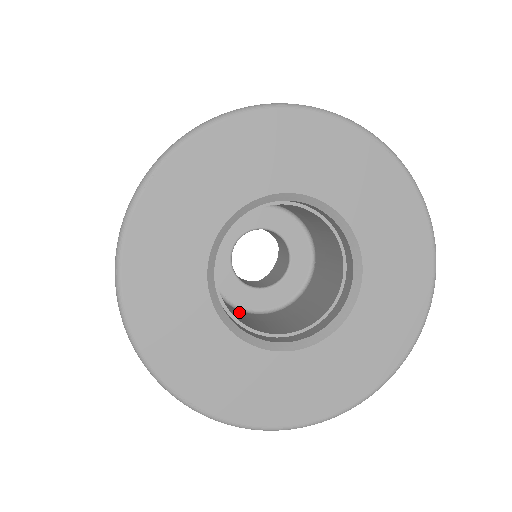
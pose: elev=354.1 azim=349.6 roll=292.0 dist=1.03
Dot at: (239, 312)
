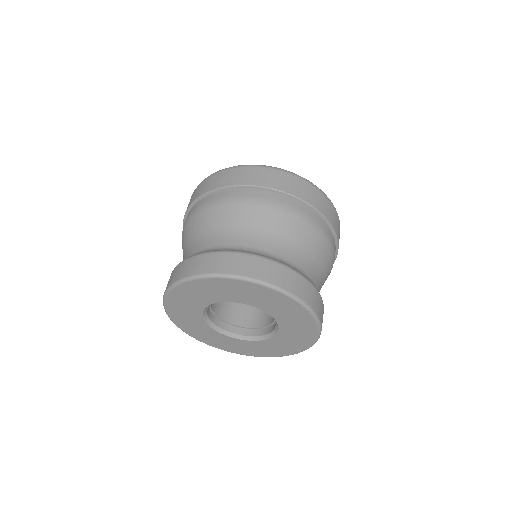
Dot at: occluded
